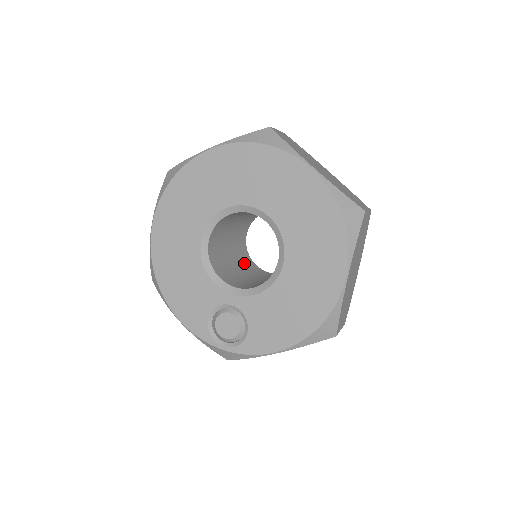
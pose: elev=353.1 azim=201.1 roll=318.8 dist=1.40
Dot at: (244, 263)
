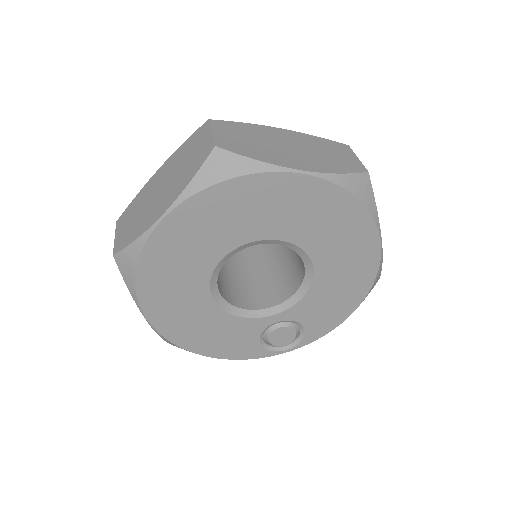
Dot at: (232, 256)
